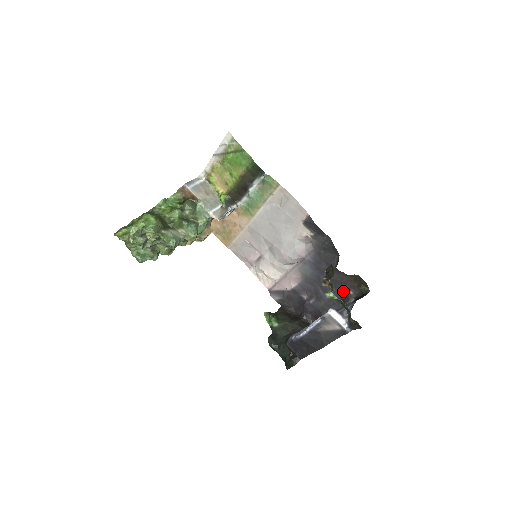
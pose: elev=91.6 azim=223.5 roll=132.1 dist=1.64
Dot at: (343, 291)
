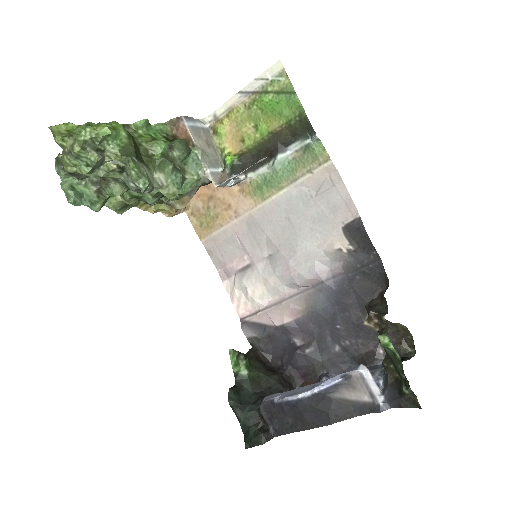
Dot at: (367, 346)
